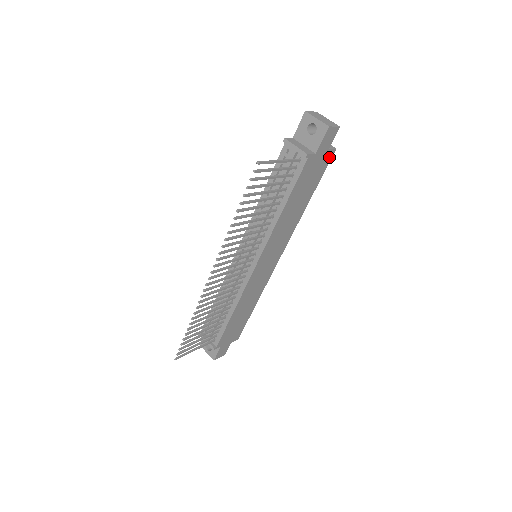
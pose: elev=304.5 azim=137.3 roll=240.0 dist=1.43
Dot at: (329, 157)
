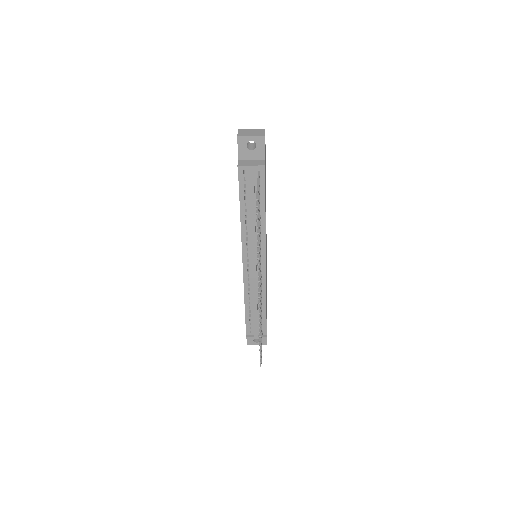
Dot at: occluded
